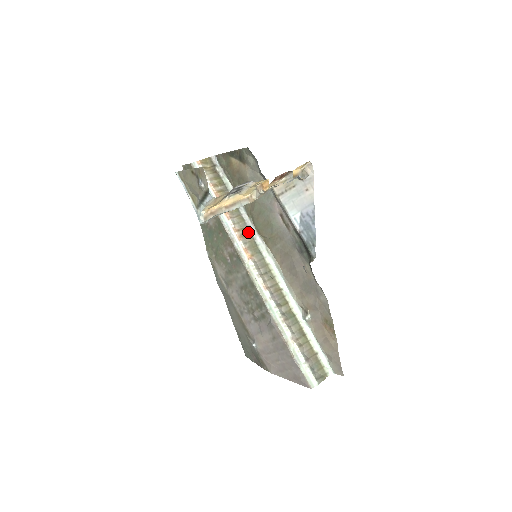
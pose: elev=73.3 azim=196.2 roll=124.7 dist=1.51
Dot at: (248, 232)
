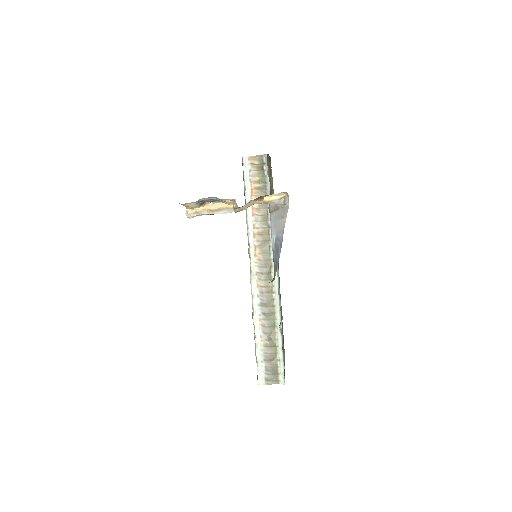
Dot at: (267, 232)
